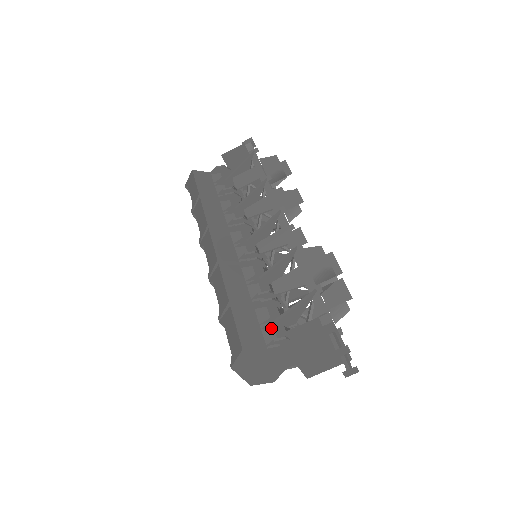
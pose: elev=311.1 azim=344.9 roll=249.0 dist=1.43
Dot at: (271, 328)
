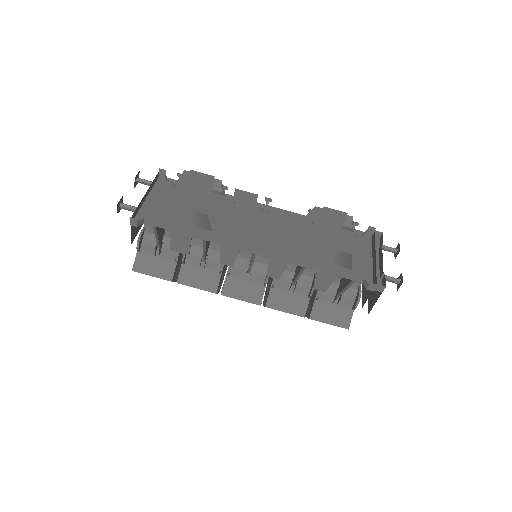
Dot at: (340, 298)
